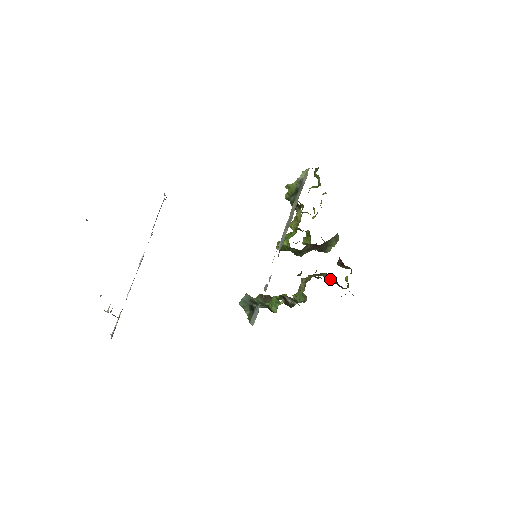
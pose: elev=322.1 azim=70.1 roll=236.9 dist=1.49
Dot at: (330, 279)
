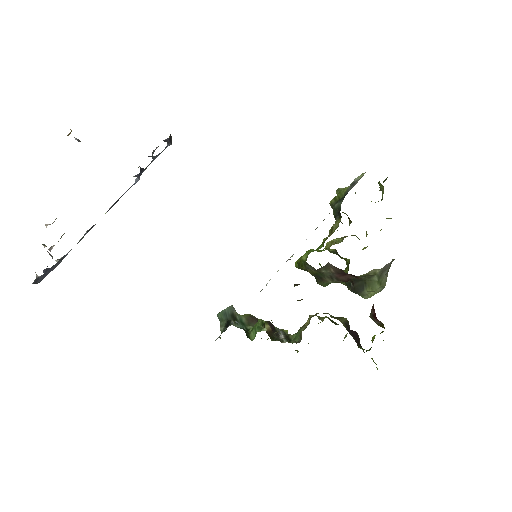
Dot at: (347, 328)
